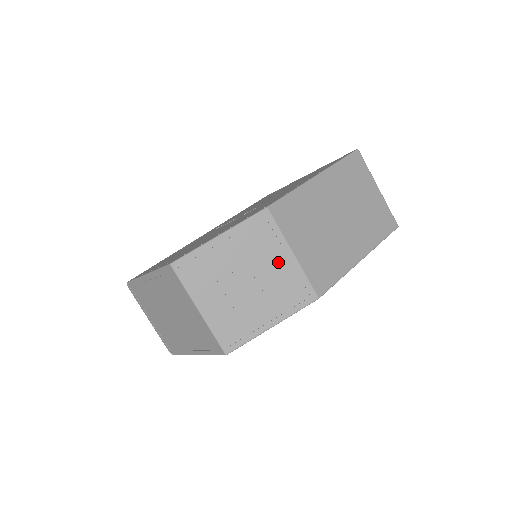
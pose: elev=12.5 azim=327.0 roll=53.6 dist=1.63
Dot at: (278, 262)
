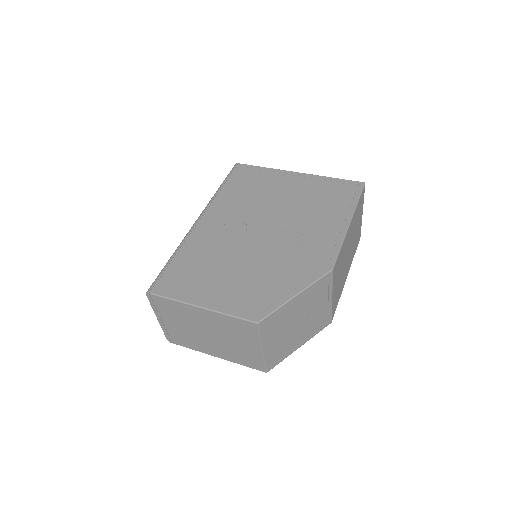
Dot at: (322, 306)
